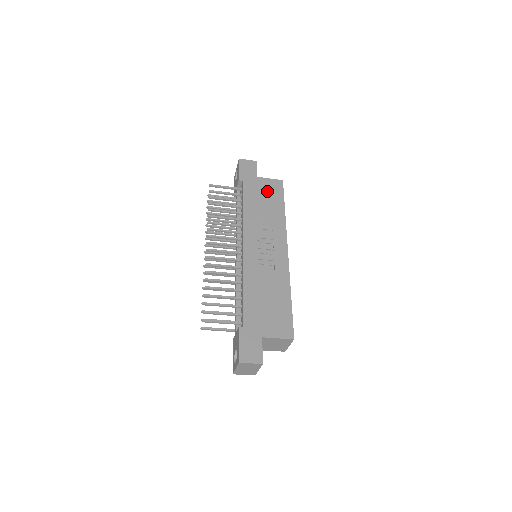
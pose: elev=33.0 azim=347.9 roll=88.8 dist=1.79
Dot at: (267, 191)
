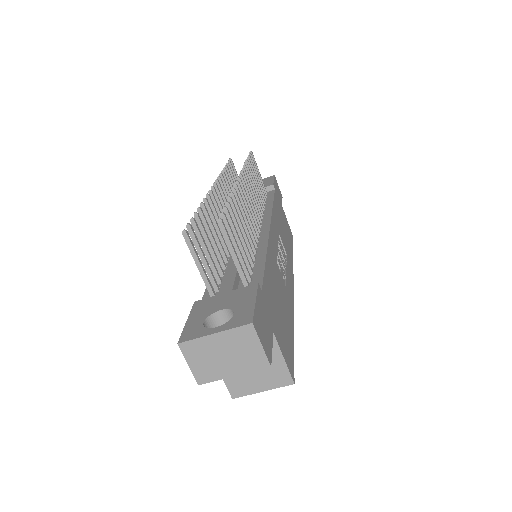
Dot at: (286, 224)
